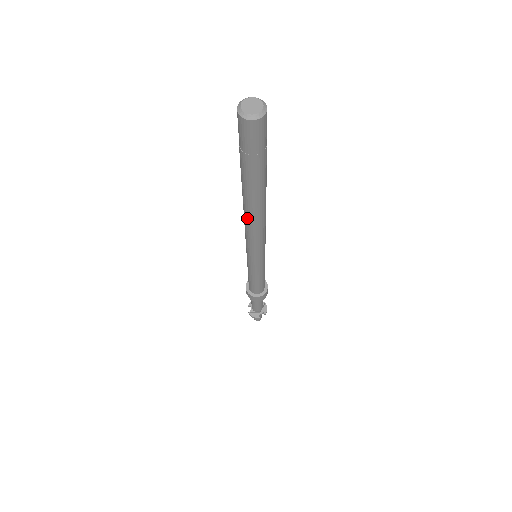
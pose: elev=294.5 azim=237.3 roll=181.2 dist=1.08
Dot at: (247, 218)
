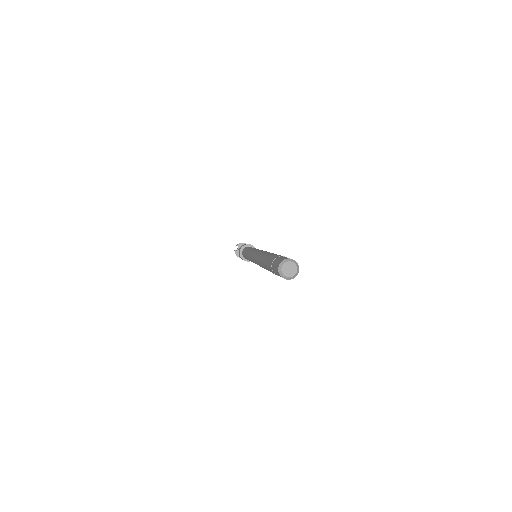
Dot at: (259, 263)
